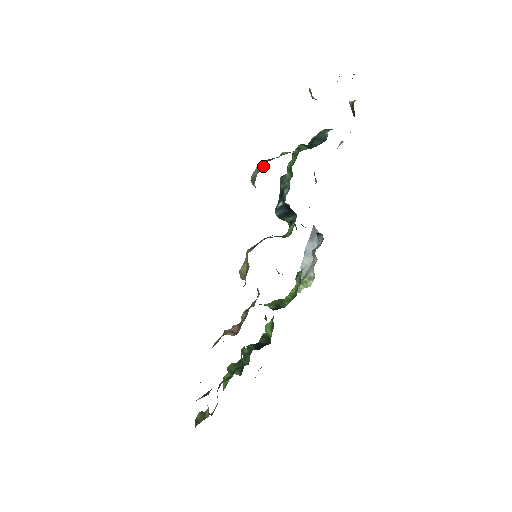
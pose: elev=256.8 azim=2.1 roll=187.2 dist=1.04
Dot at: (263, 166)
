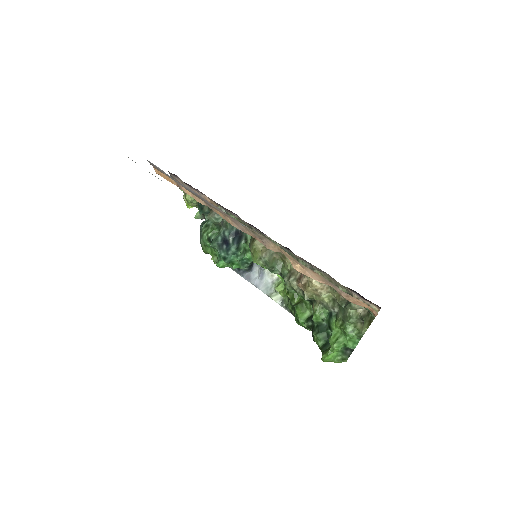
Dot at: occluded
